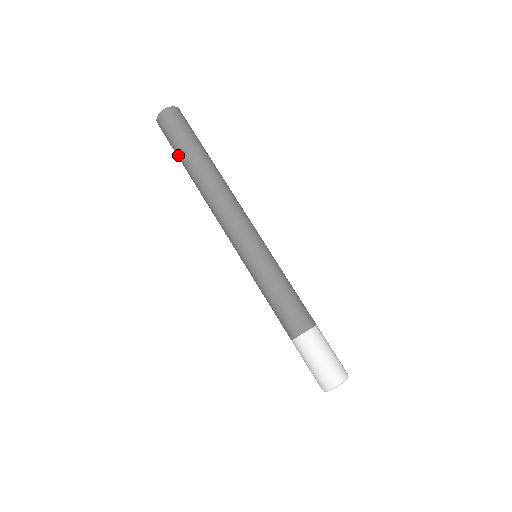
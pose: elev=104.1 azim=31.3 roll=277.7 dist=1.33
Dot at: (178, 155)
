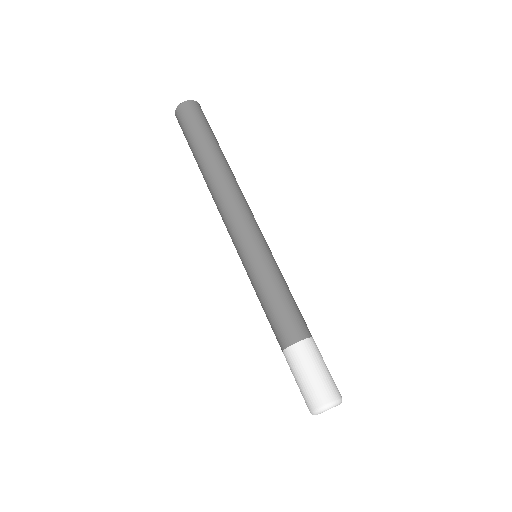
Dot at: (191, 149)
